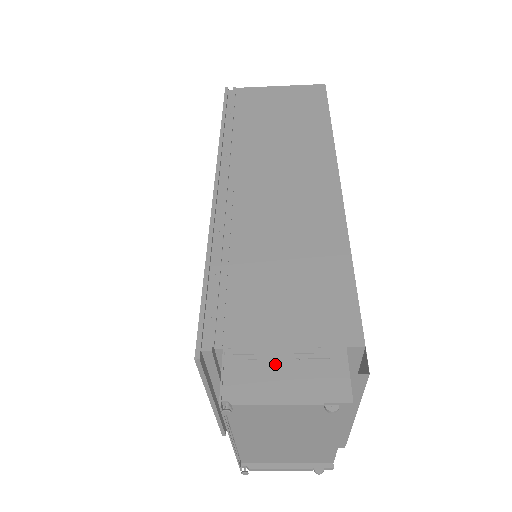
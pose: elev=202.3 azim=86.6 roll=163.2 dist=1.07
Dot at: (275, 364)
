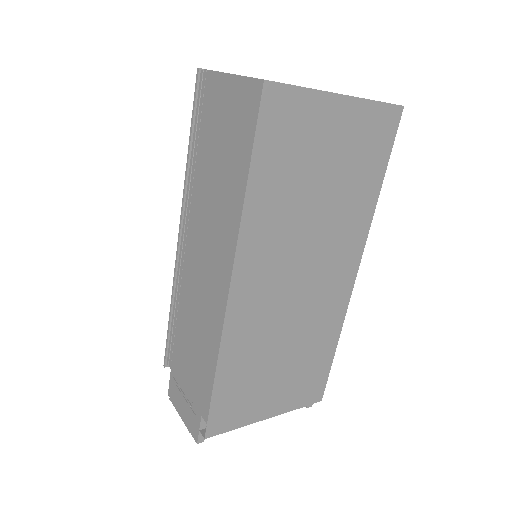
Dot at: (181, 396)
